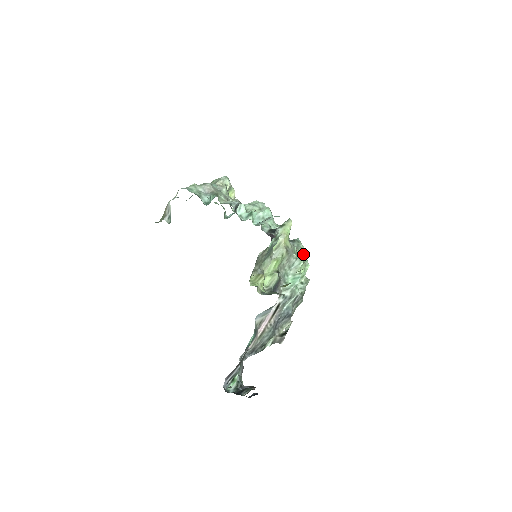
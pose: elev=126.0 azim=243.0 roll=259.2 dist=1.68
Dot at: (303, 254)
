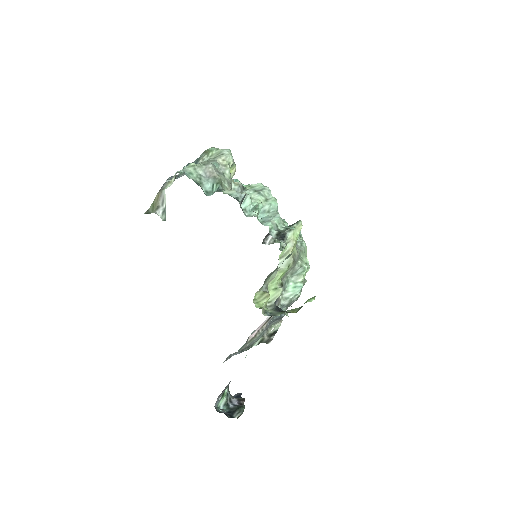
Dot at: (305, 255)
